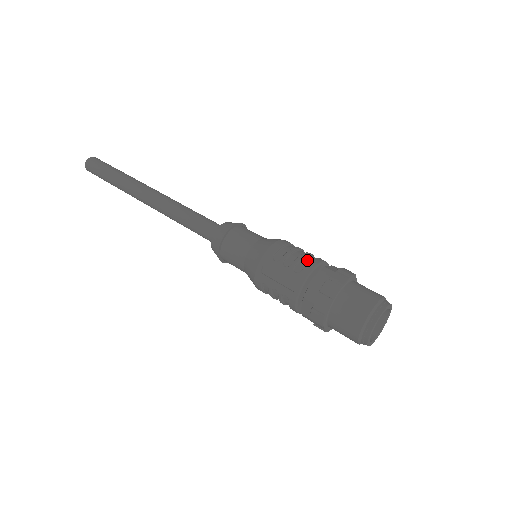
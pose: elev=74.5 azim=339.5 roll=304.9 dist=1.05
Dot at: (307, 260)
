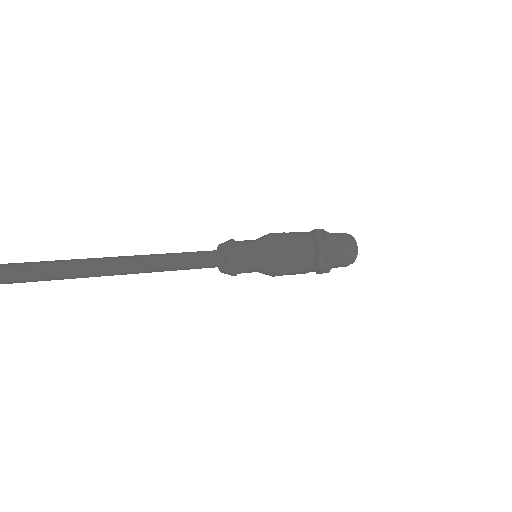
Dot at: (306, 248)
